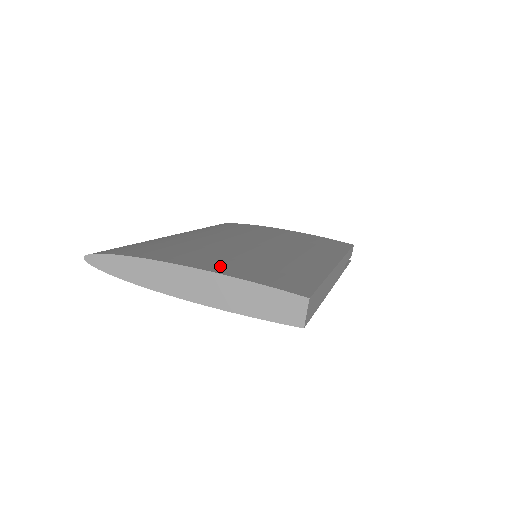
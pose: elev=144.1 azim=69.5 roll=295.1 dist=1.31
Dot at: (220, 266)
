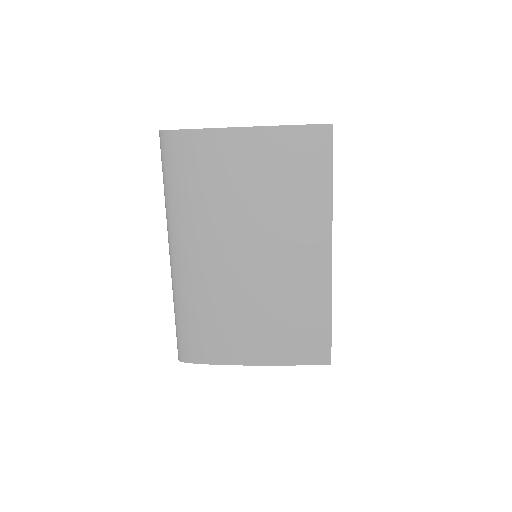
Dot at: occluded
